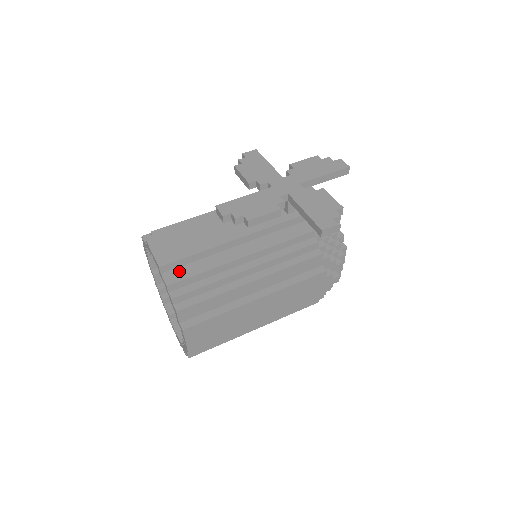
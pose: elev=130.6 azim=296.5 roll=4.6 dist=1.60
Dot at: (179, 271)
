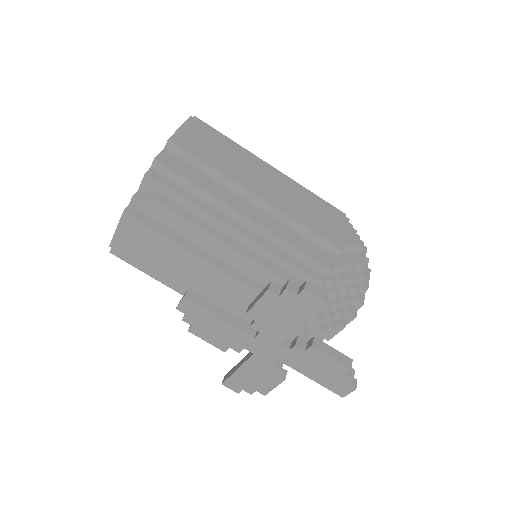
Dot at: occluded
